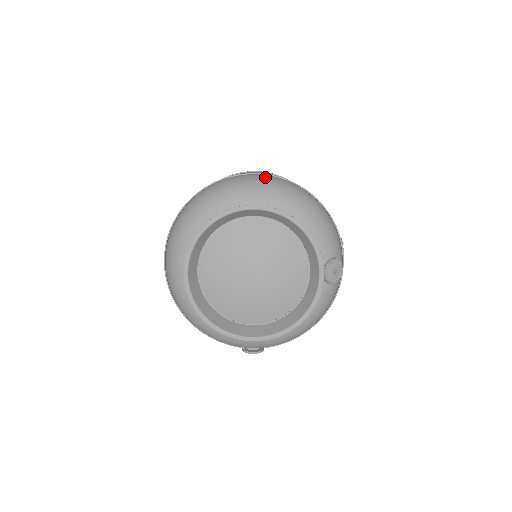
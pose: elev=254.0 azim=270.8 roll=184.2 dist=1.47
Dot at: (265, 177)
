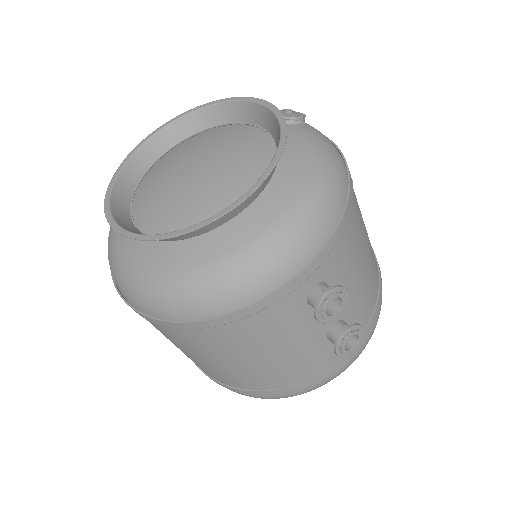
Dot at: occluded
